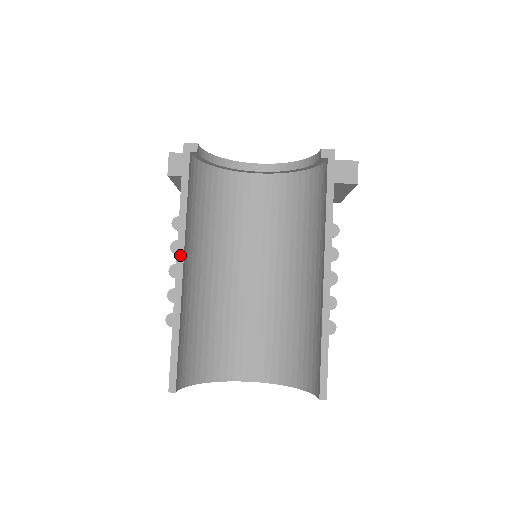
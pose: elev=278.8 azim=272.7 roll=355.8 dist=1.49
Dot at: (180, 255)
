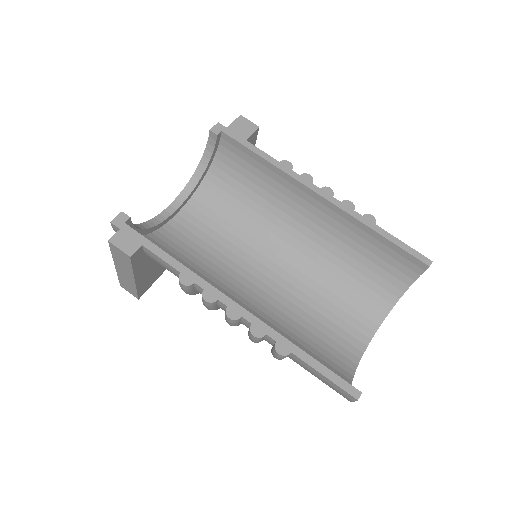
Dot at: (221, 297)
